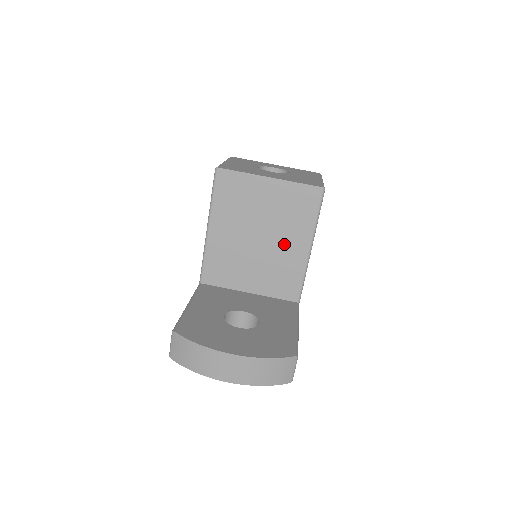
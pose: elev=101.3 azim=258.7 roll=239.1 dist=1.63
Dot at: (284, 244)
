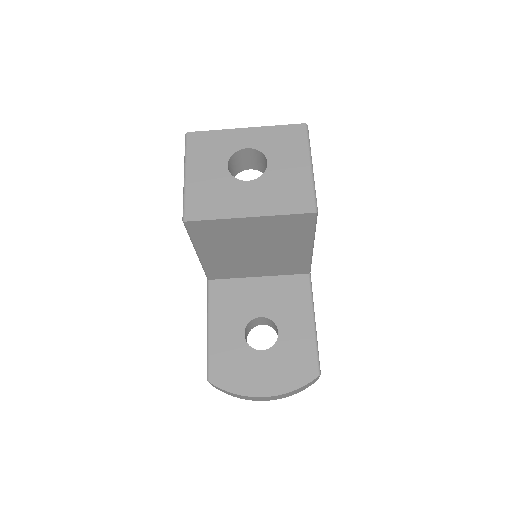
Dot at: (283, 250)
